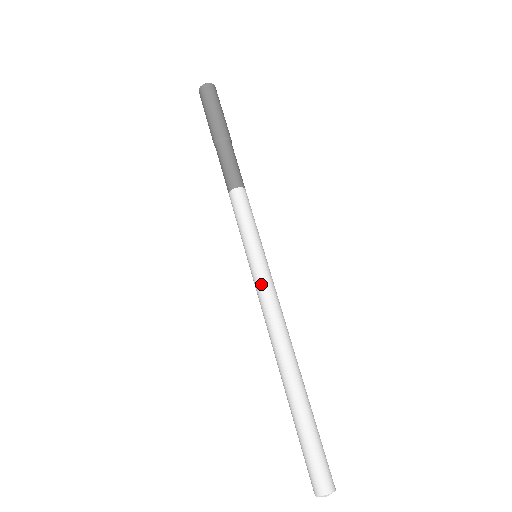
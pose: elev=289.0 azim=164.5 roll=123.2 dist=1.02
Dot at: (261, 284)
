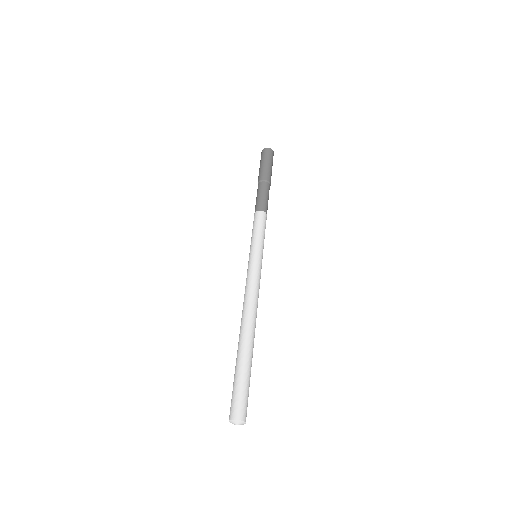
Dot at: (257, 272)
